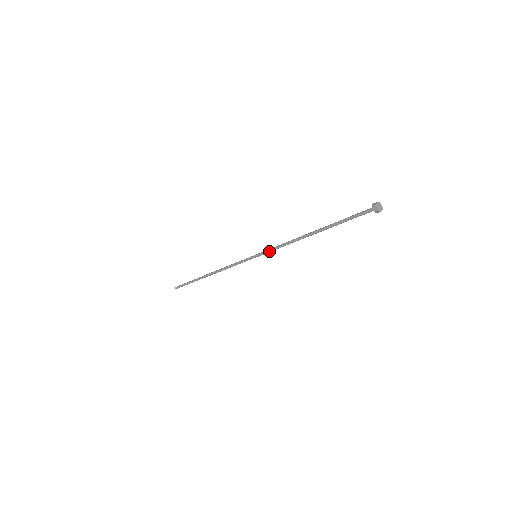
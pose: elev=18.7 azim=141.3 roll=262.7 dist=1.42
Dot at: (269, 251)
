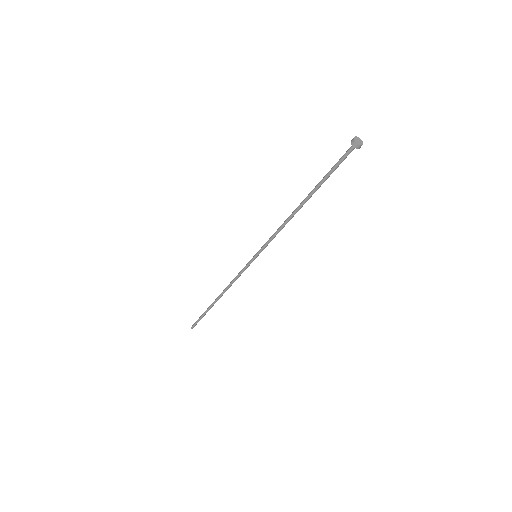
Dot at: (267, 244)
